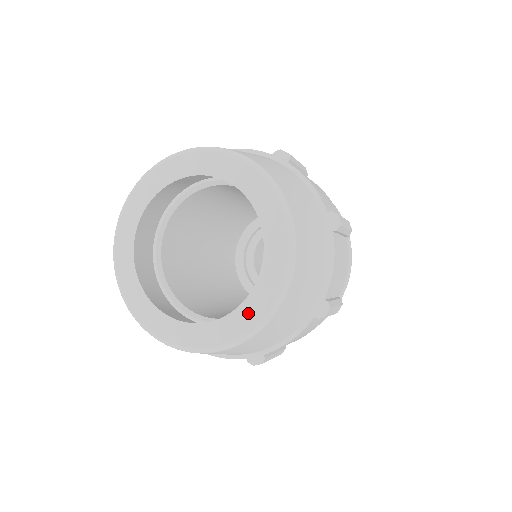
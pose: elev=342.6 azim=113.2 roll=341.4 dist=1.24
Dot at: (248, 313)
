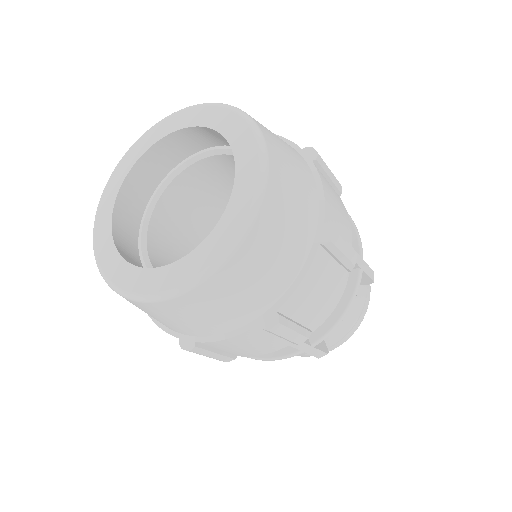
Dot at: (177, 272)
